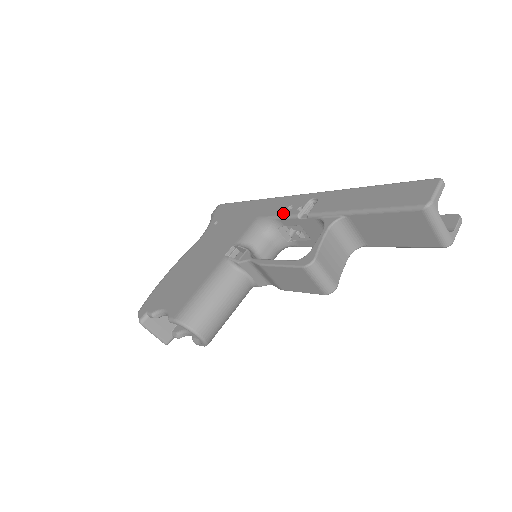
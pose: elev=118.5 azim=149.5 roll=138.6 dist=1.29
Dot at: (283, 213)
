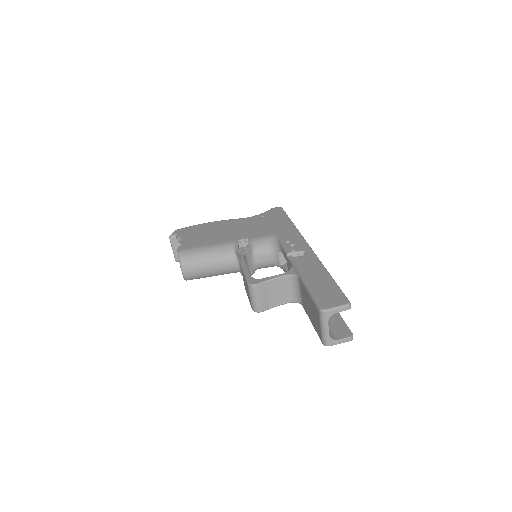
Dot at: (286, 245)
